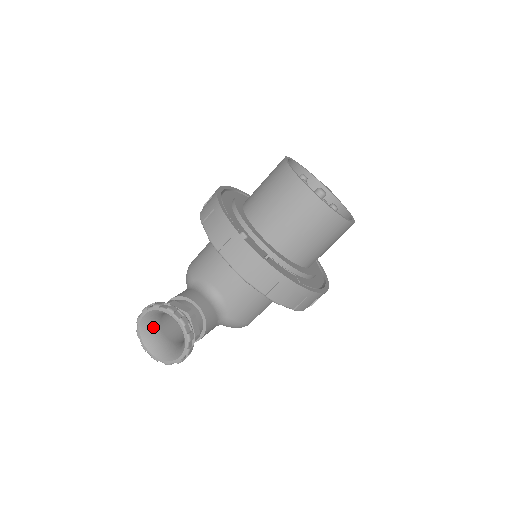
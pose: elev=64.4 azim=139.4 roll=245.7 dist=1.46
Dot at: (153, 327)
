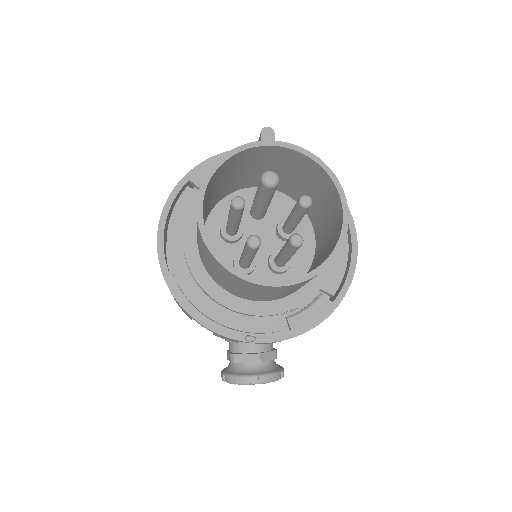
Dot at: occluded
